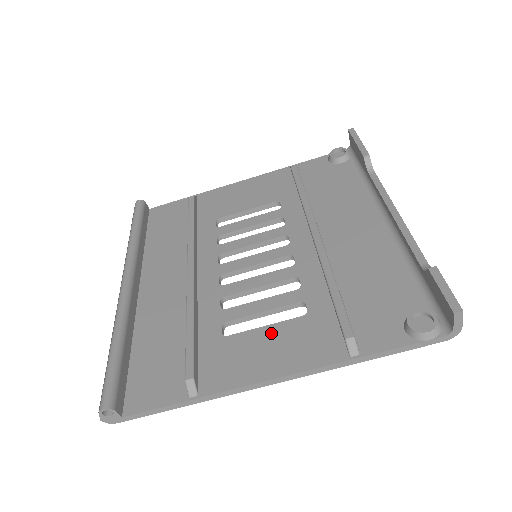
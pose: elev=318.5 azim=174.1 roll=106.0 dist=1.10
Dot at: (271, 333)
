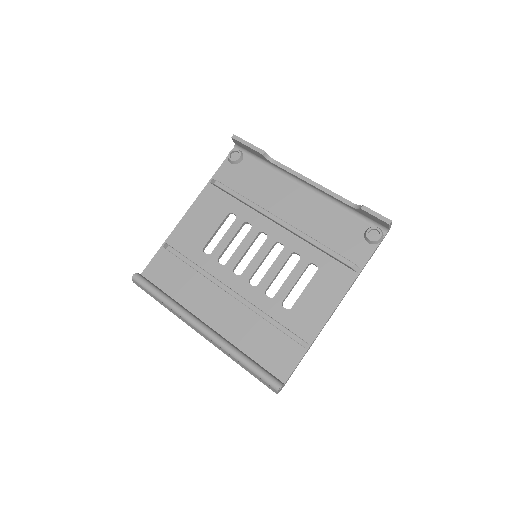
Dot at: (311, 290)
